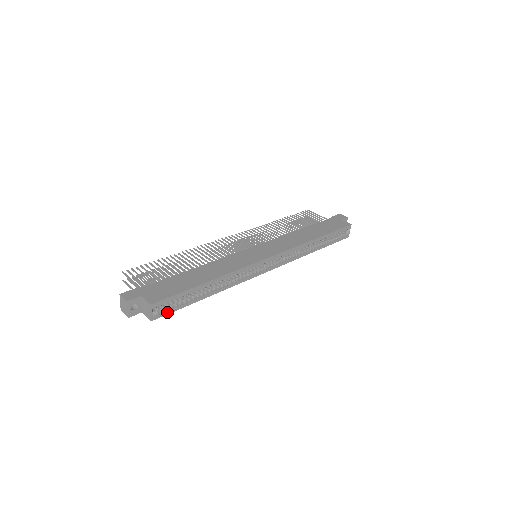
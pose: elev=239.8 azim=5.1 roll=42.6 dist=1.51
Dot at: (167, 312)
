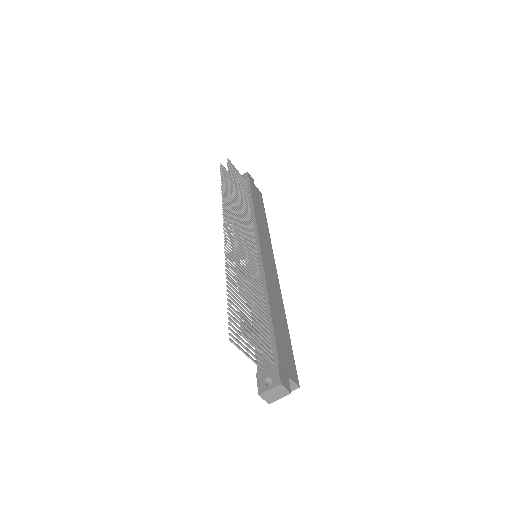
Dot at: occluded
